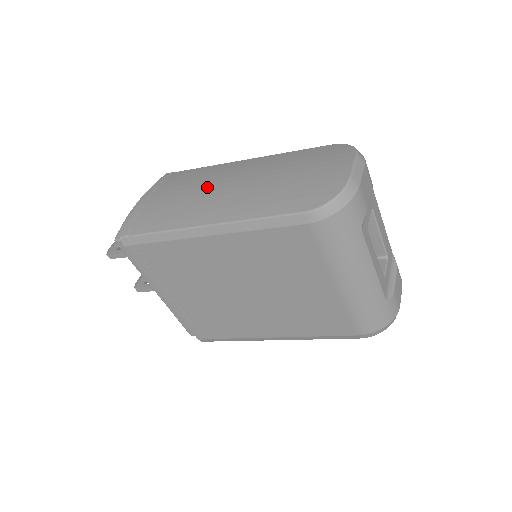
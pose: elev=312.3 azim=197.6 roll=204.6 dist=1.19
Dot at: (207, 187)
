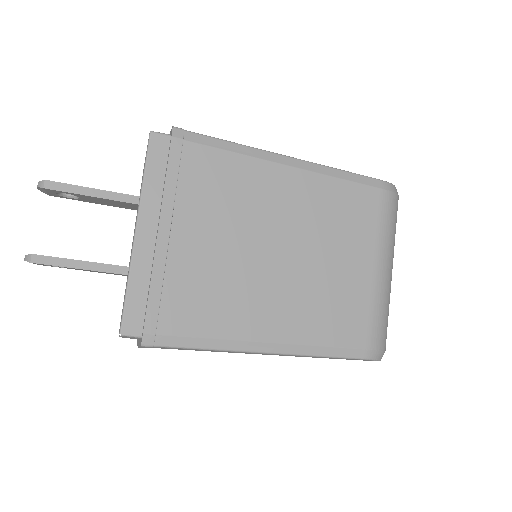
Dot at: occluded
